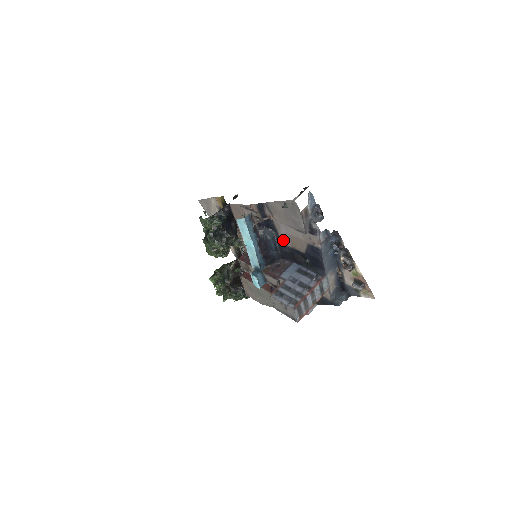
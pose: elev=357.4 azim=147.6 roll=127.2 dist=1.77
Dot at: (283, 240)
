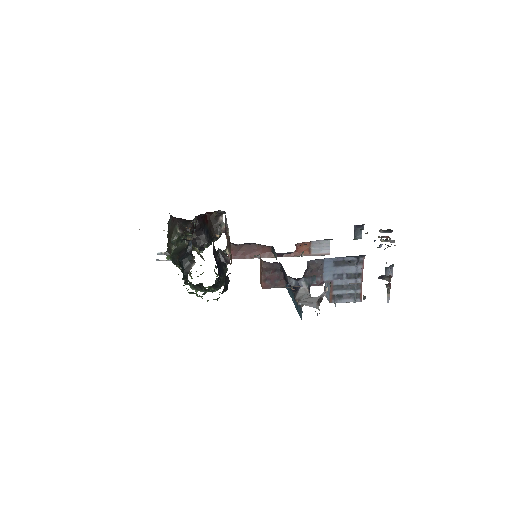
Dot at: occluded
